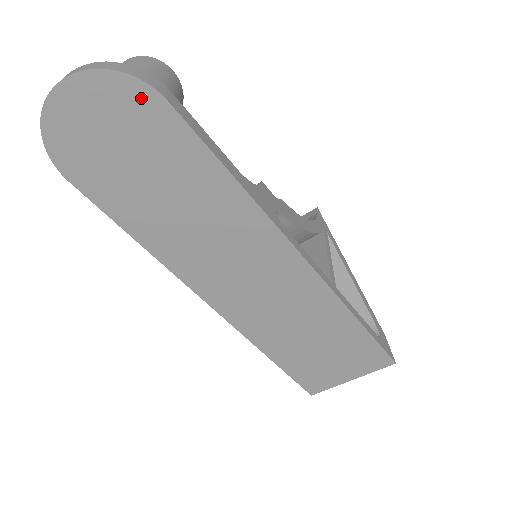
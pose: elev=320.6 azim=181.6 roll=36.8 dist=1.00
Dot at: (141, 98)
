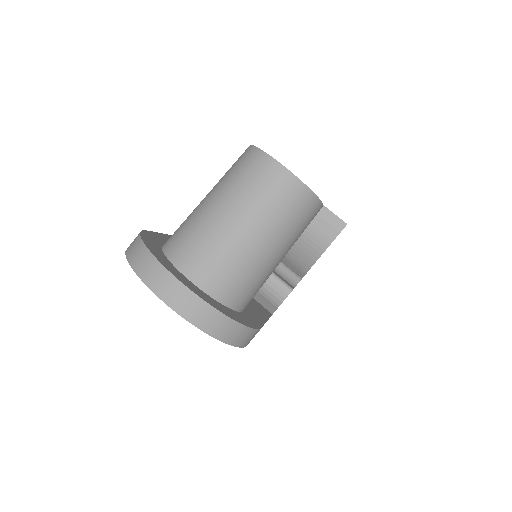
Dot at: occluded
